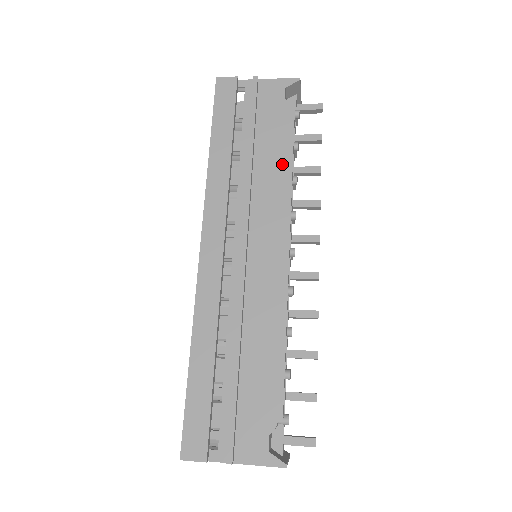
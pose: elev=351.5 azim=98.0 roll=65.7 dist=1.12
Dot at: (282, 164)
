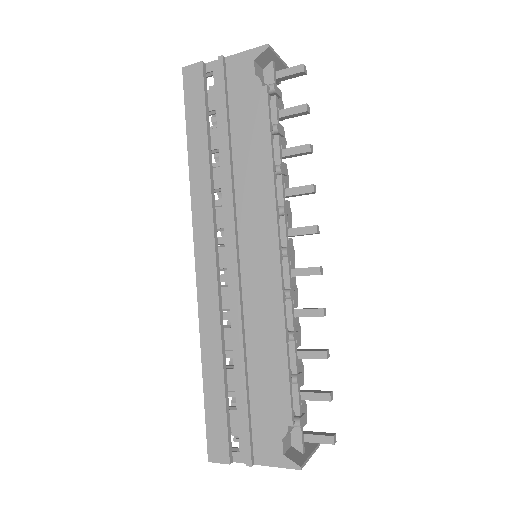
Dot at: (261, 156)
